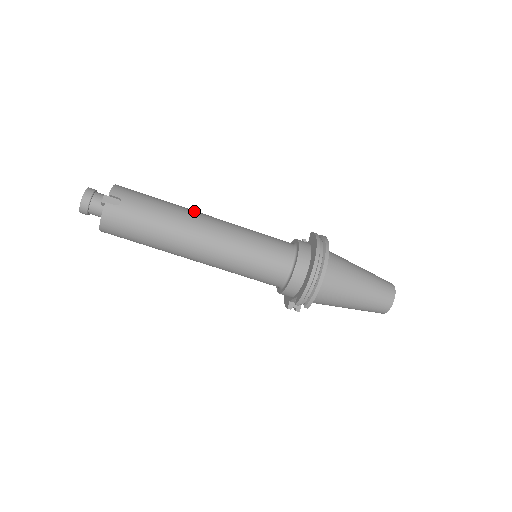
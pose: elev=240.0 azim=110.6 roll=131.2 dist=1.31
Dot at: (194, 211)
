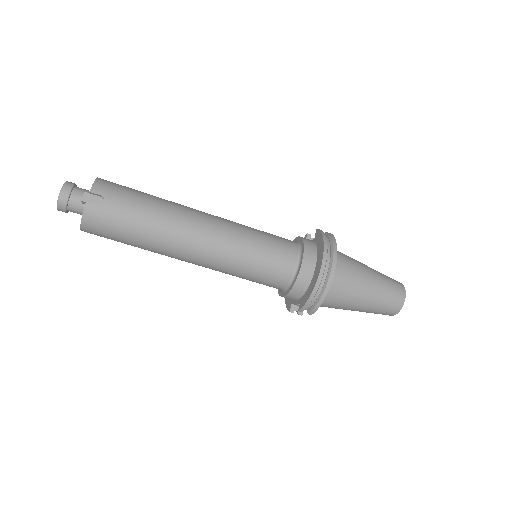
Dot at: (187, 208)
